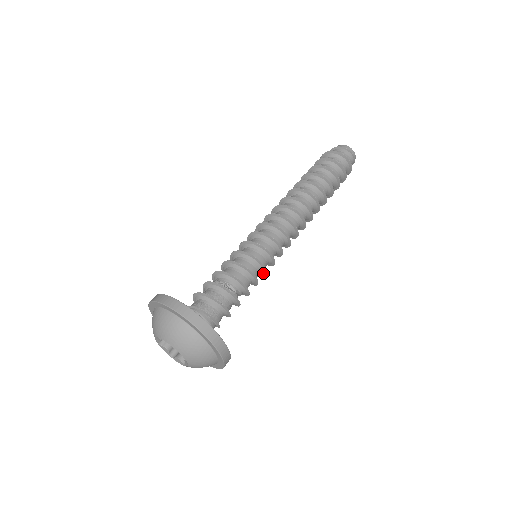
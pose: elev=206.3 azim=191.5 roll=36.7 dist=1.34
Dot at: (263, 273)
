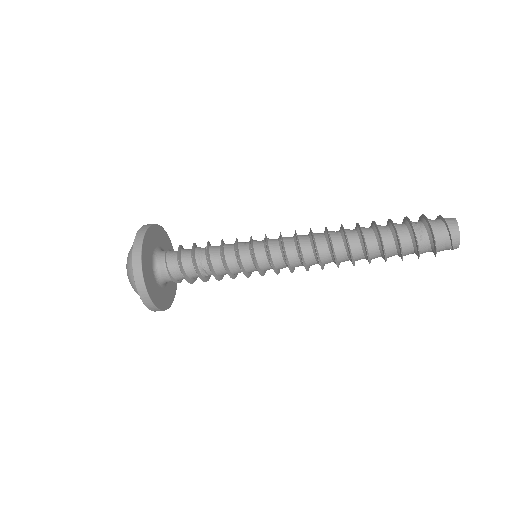
Dot at: occluded
